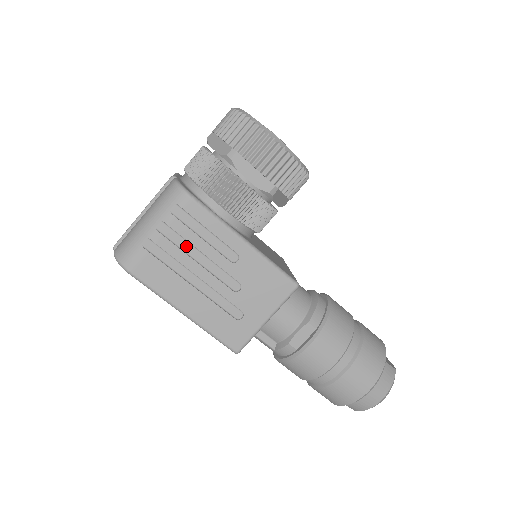
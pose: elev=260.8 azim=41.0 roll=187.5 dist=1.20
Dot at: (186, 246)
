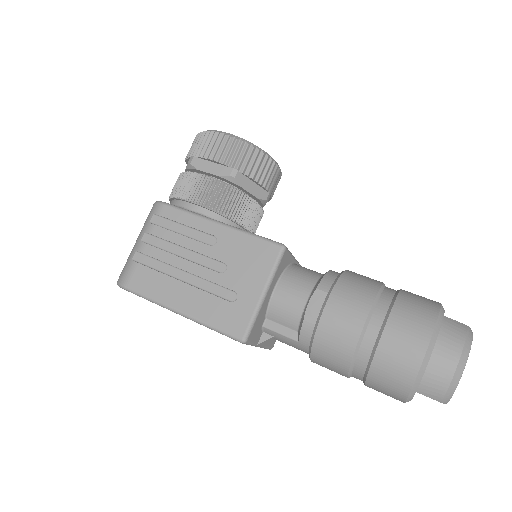
Dot at: (169, 247)
